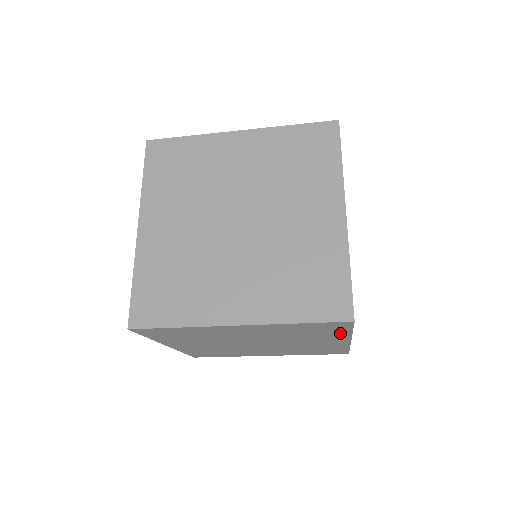
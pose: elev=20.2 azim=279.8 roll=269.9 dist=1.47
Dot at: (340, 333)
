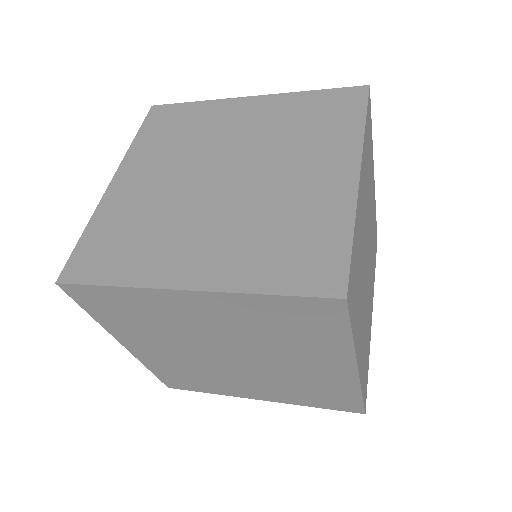
Dot at: occluded
